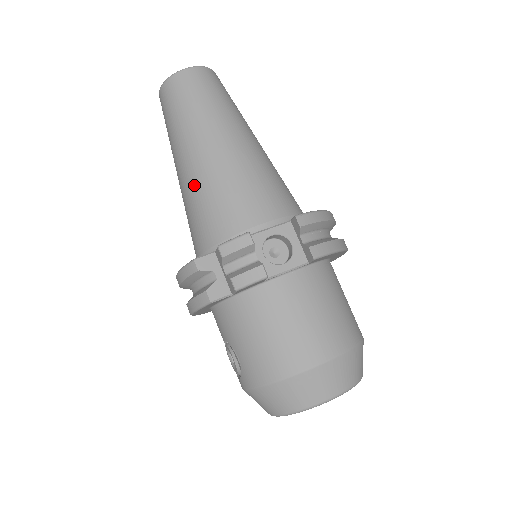
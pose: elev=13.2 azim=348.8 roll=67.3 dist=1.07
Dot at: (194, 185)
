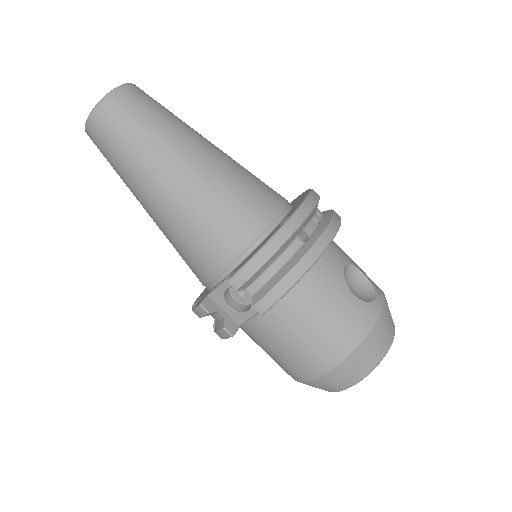
Dot at: occluded
